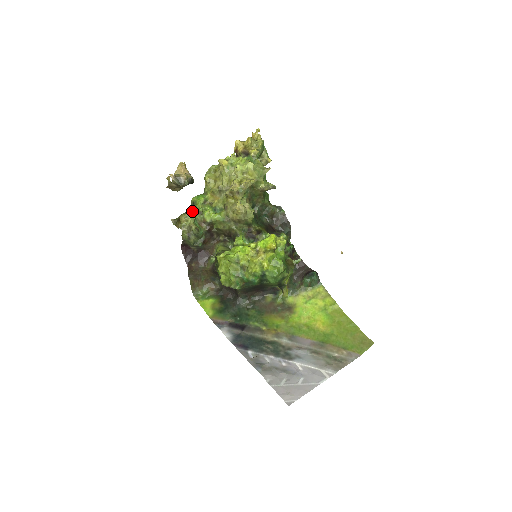
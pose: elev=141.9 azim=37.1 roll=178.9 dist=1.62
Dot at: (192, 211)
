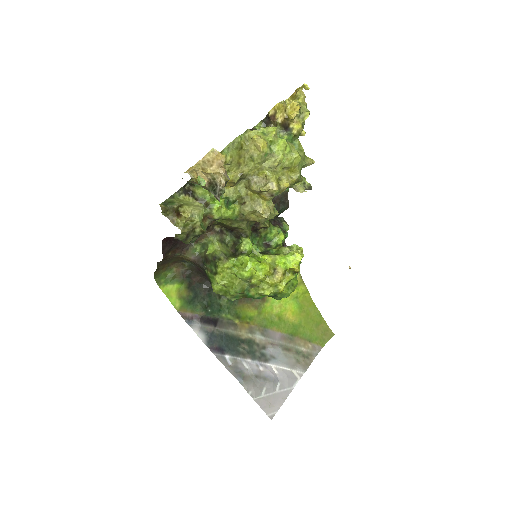
Dot at: (189, 193)
